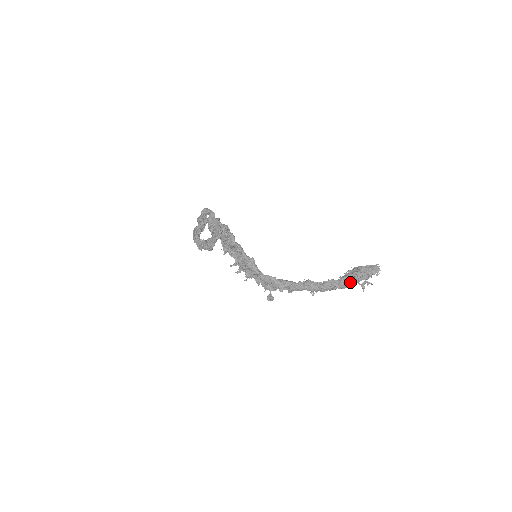
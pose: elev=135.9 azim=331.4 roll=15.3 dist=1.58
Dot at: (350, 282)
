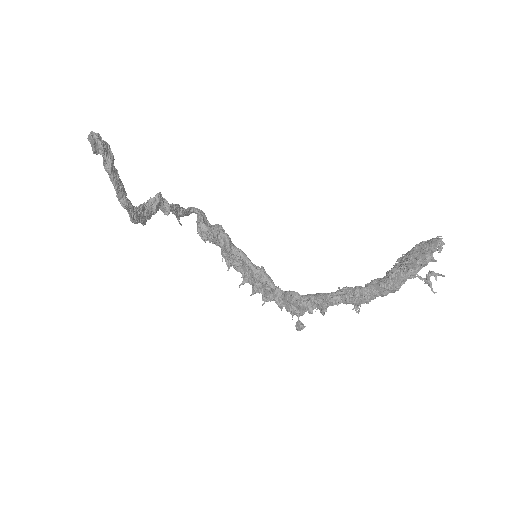
Dot at: (401, 274)
